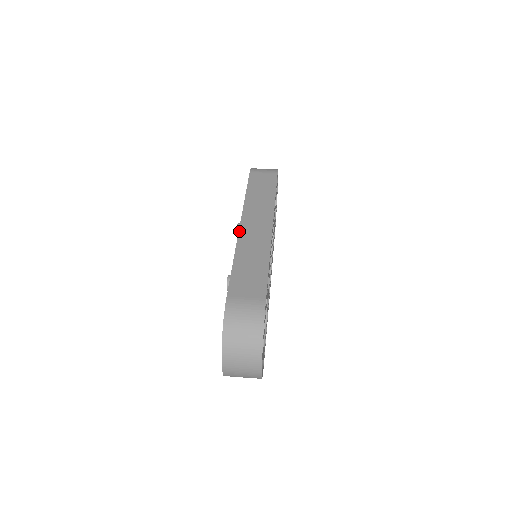
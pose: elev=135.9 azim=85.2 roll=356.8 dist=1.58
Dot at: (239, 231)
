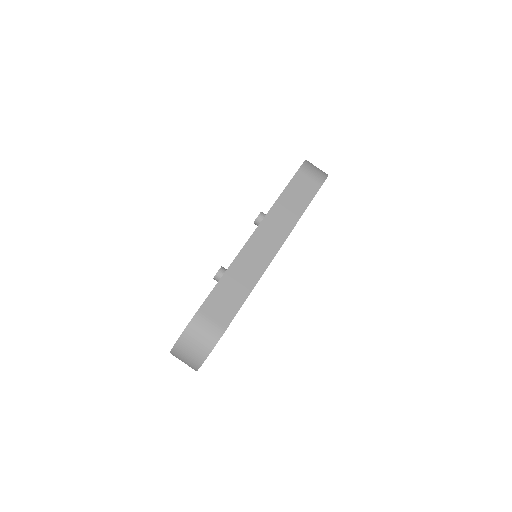
Dot at: (247, 242)
